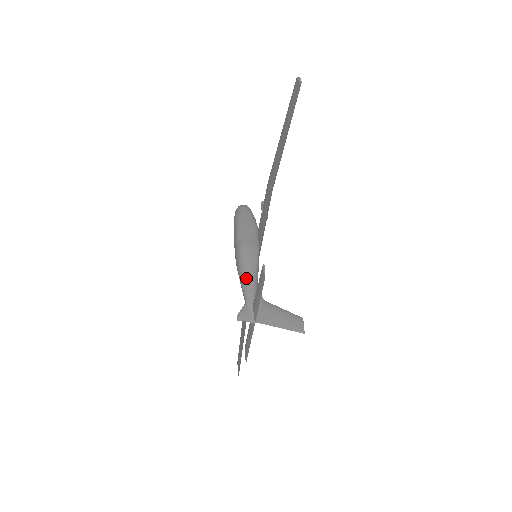
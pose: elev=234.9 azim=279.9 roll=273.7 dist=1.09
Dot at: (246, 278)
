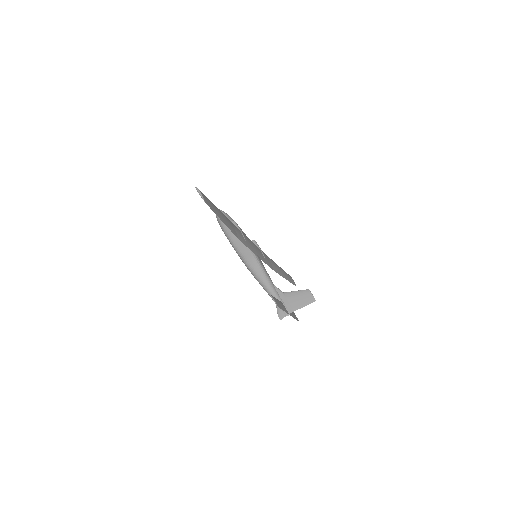
Dot at: (264, 287)
